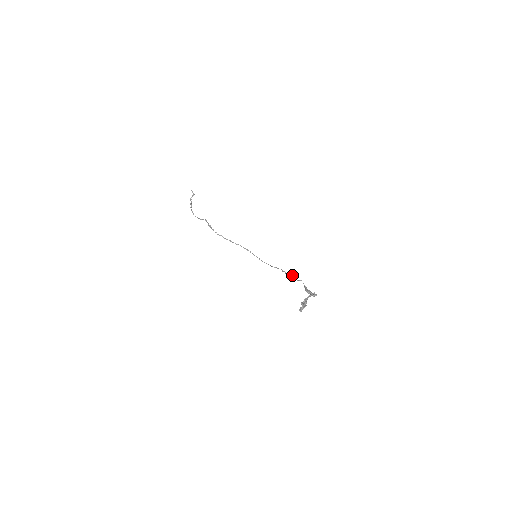
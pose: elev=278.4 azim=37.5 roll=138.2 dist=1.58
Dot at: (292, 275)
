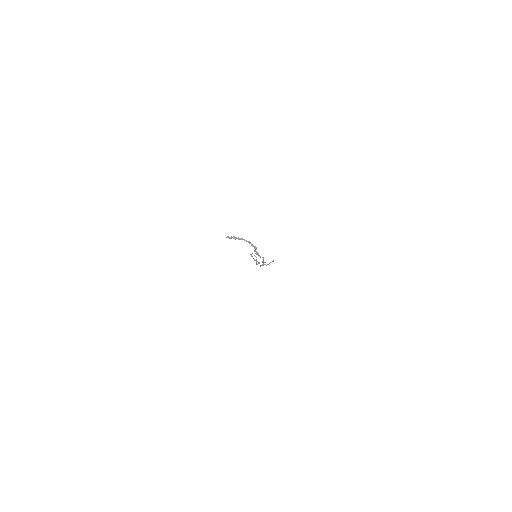
Dot at: (265, 262)
